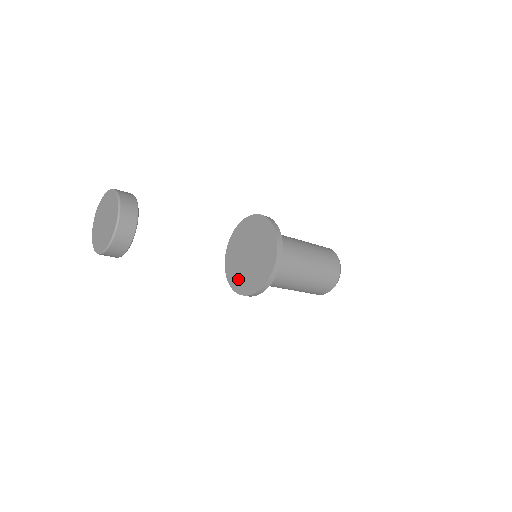
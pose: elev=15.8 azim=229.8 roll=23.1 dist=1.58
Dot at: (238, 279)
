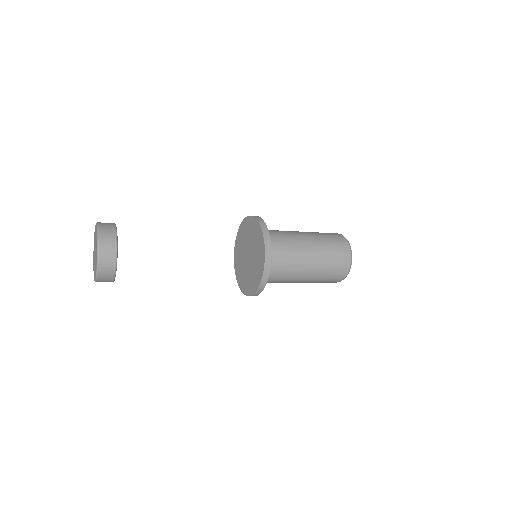
Dot at: (240, 272)
